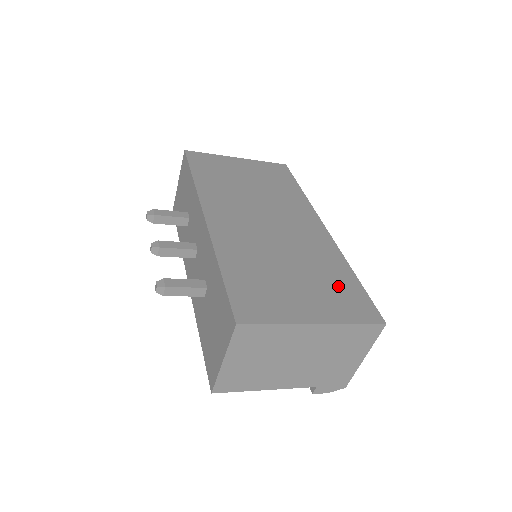
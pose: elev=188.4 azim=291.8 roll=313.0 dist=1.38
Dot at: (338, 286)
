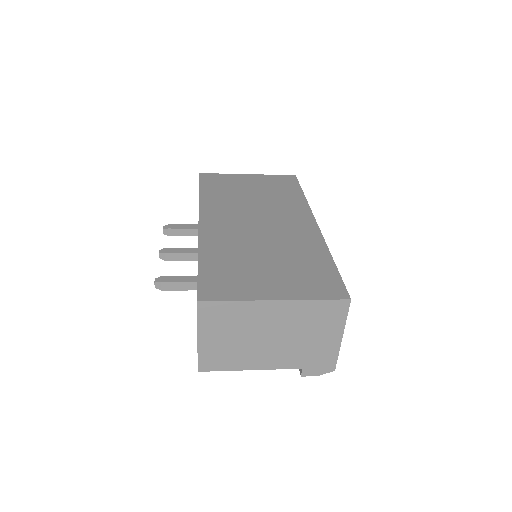
Dot at: (311, 270)
